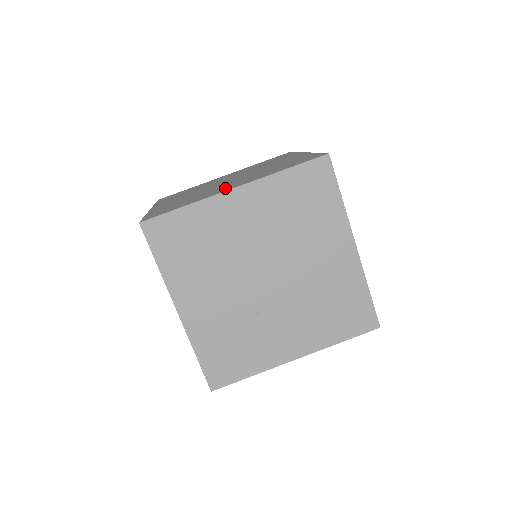
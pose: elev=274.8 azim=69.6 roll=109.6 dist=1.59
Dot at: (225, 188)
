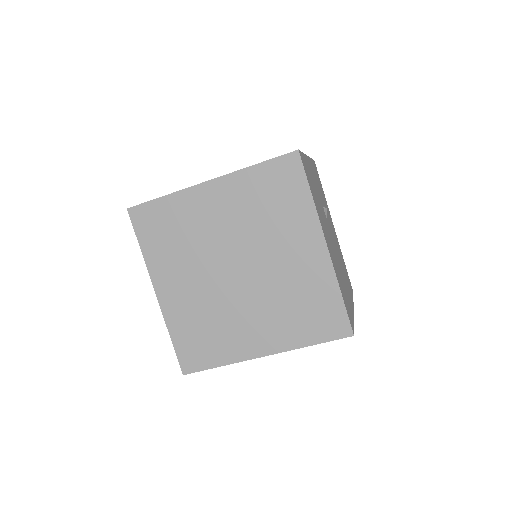
Dot at: (250, 338)
